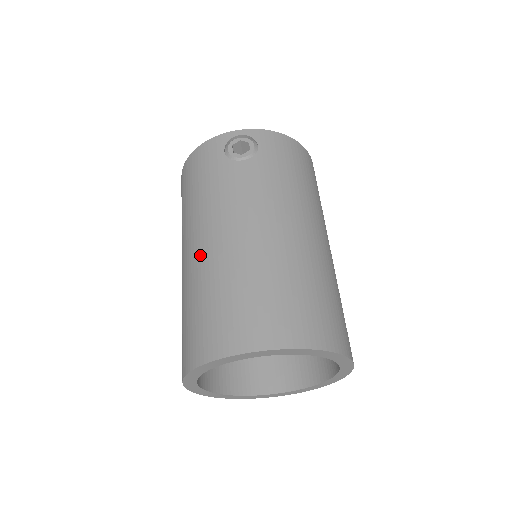
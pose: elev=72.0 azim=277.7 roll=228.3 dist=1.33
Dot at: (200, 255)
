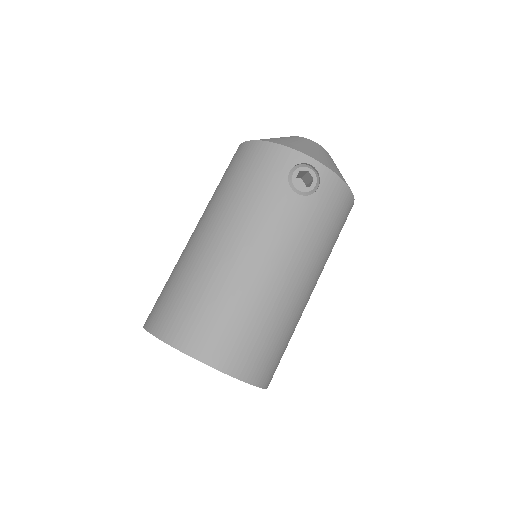
Dot at: (214, 252)
